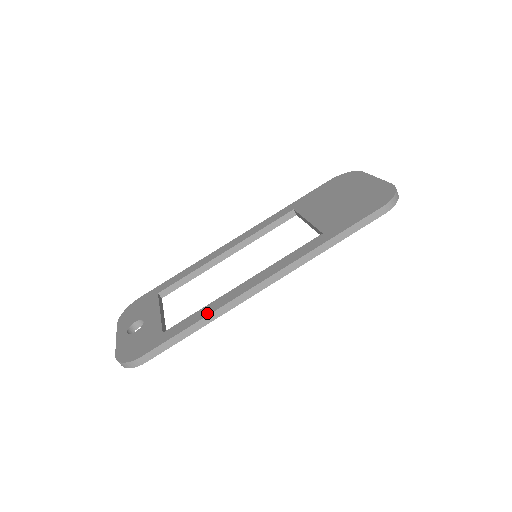
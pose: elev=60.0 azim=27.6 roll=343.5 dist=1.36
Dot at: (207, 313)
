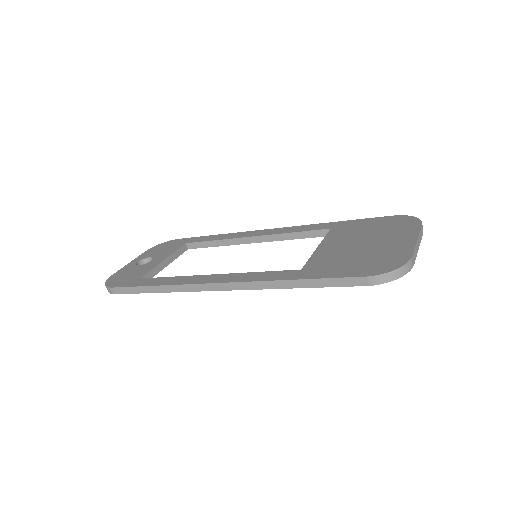
Dot at: (168, 283)
